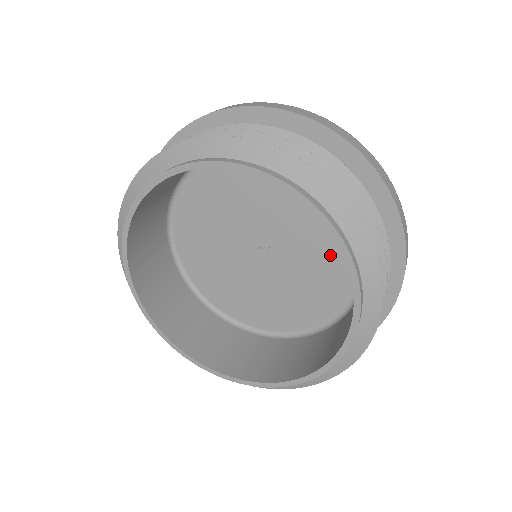
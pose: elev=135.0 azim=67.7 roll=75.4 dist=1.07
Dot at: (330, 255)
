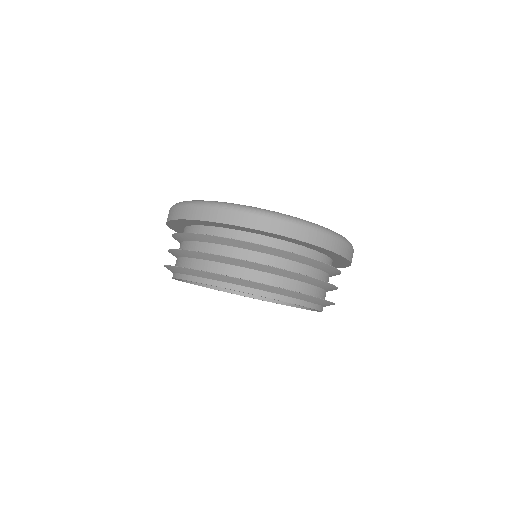
Dot at: occluded
